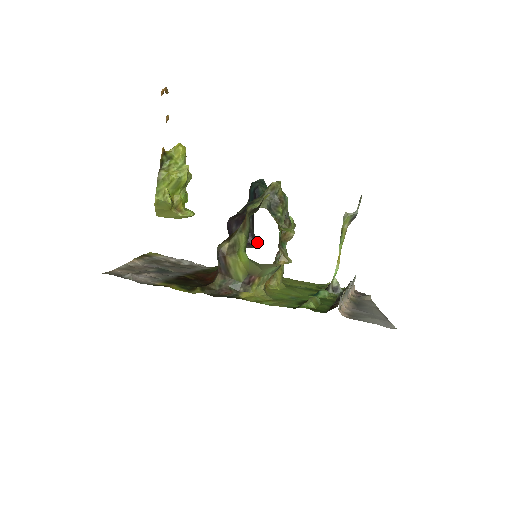
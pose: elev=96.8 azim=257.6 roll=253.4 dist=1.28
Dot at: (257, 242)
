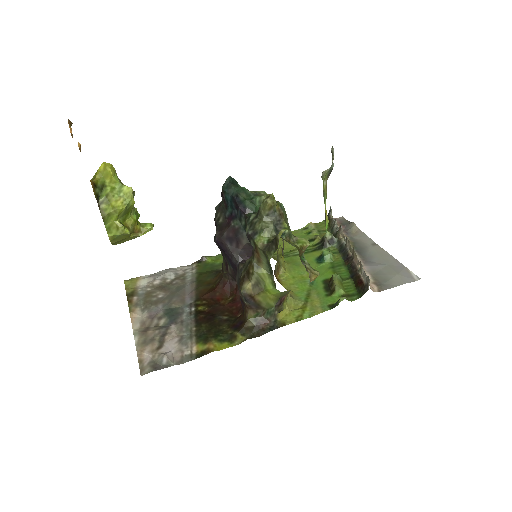
Dot at: occluded
